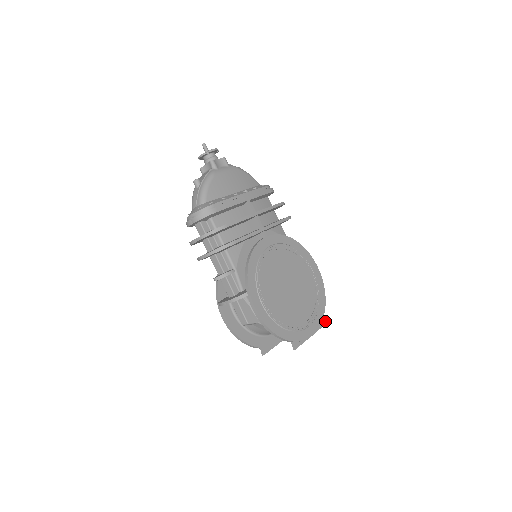
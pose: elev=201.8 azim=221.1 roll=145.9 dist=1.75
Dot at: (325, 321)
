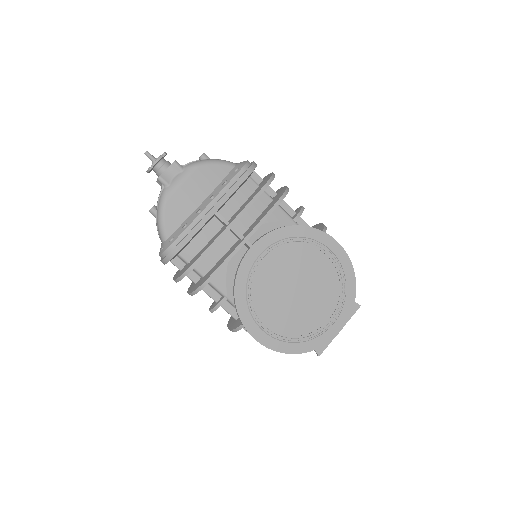
Dot at: (358, 304)
